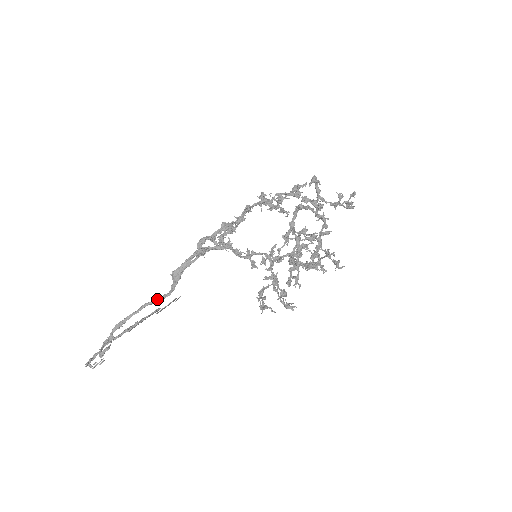
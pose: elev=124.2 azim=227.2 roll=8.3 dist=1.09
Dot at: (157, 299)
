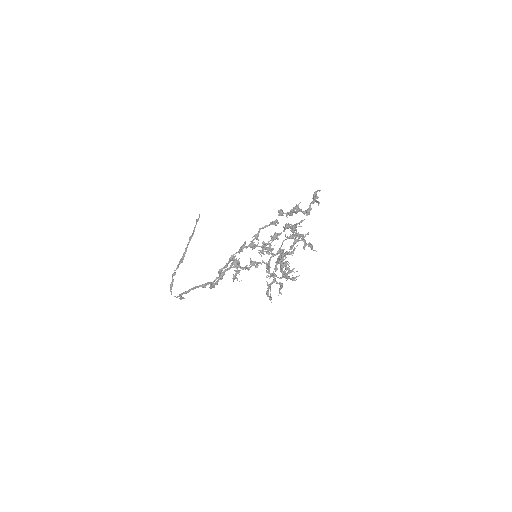
Dot at: (203, 286)
